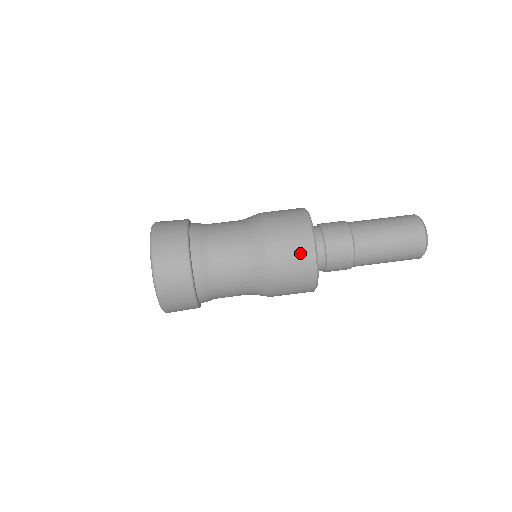
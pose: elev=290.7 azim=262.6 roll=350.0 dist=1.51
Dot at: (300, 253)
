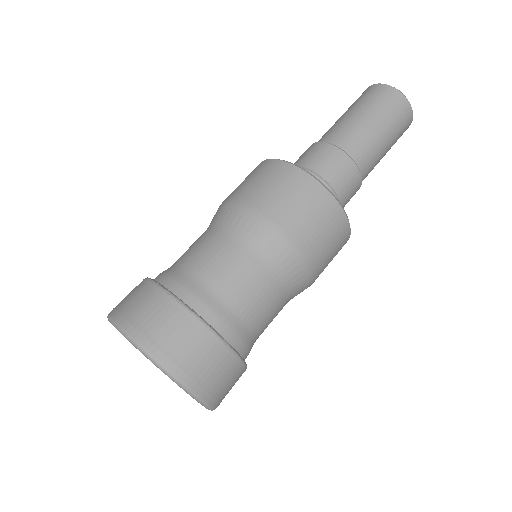
Dot at: (303, 195)
